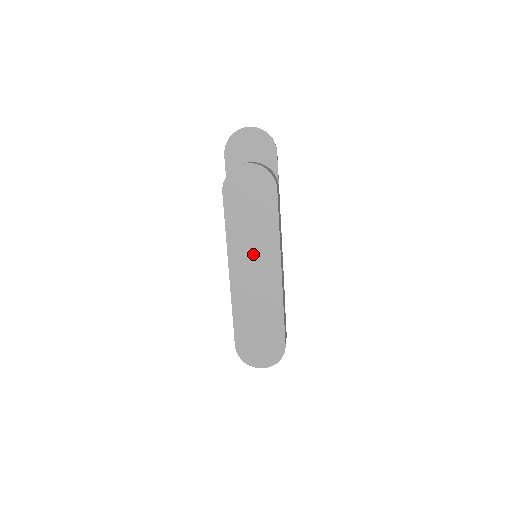
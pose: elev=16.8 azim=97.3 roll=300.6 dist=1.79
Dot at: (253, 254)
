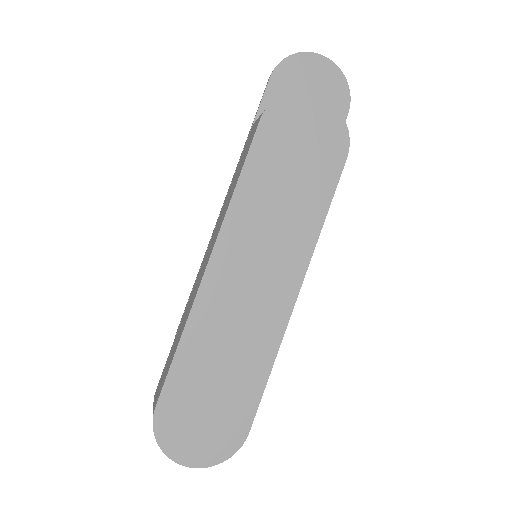
Dot at: (264, 246)
